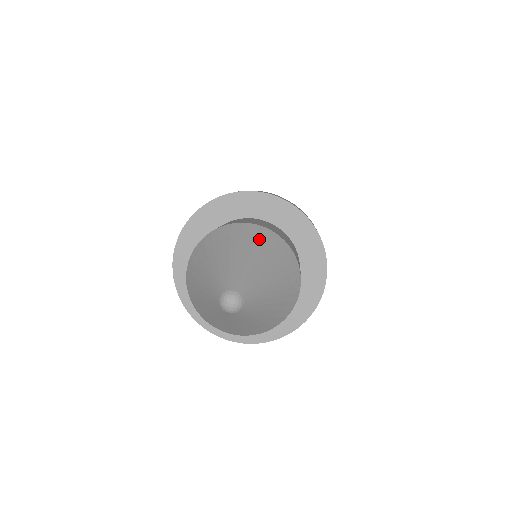
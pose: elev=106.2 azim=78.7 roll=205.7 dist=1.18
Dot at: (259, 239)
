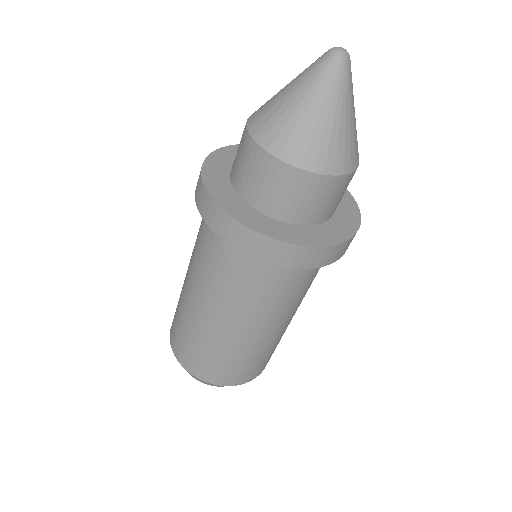
Dot at: occluded
